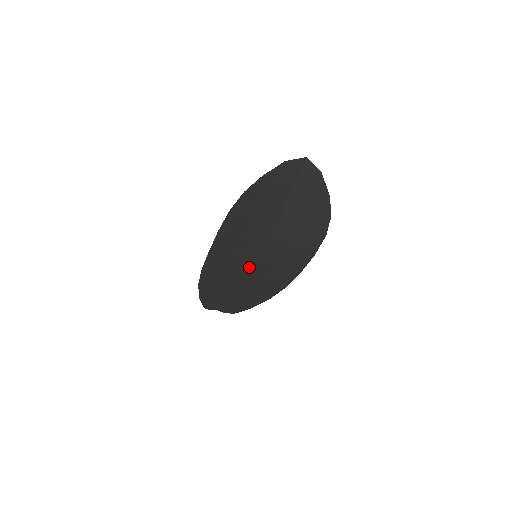
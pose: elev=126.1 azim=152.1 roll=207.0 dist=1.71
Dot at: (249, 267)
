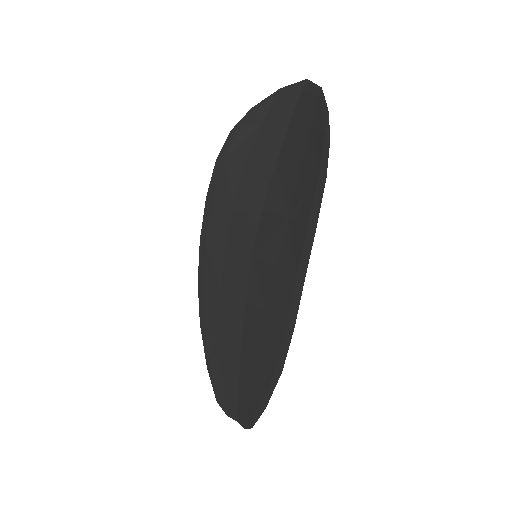
Dot at: (247, 279)
